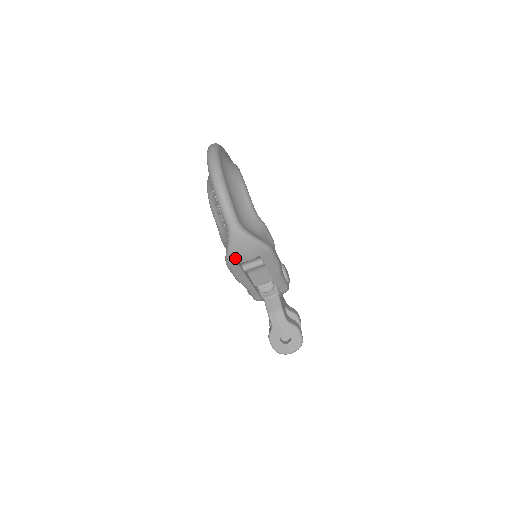
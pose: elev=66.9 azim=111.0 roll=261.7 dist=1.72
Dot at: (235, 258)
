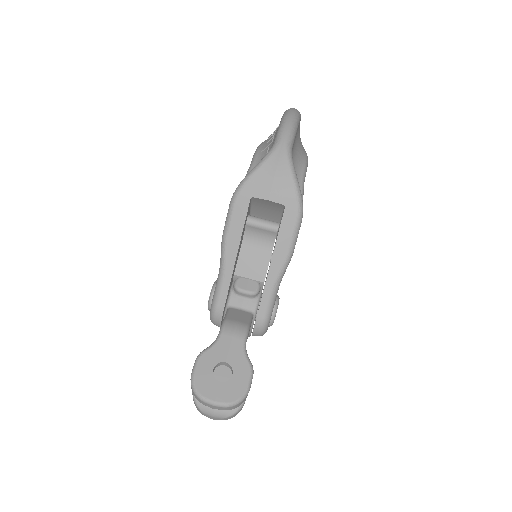
Dot at: (254, 185)
